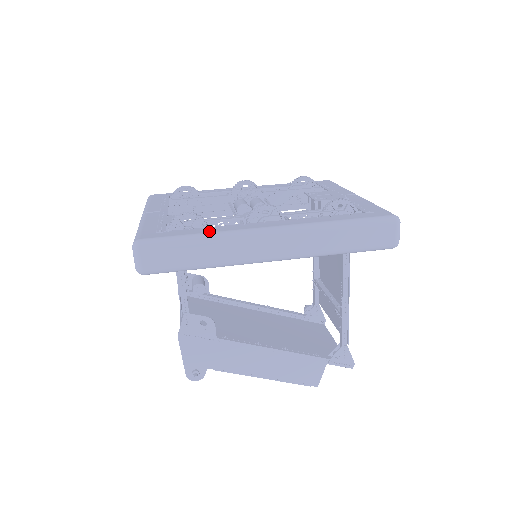
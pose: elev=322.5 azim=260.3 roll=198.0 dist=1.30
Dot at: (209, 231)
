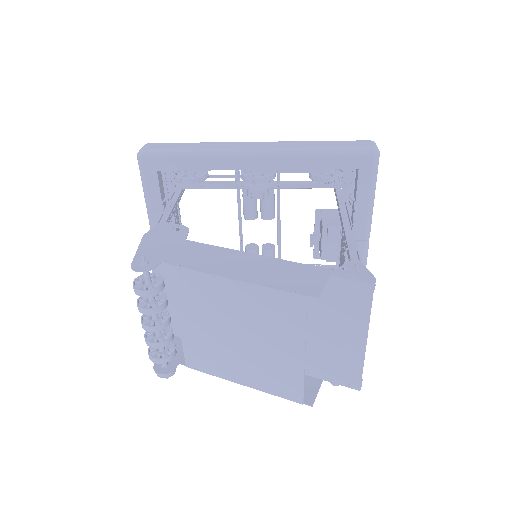
Dot at: occluded
